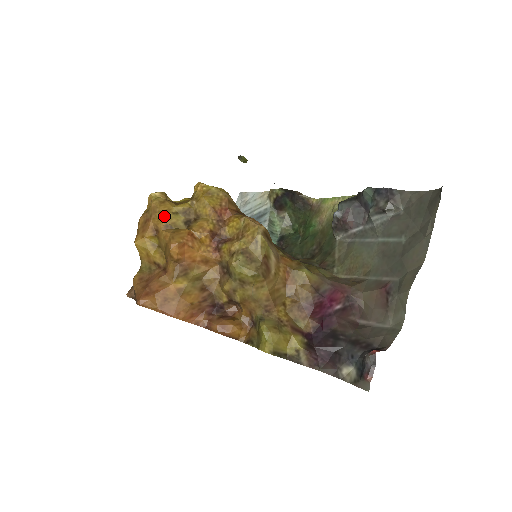
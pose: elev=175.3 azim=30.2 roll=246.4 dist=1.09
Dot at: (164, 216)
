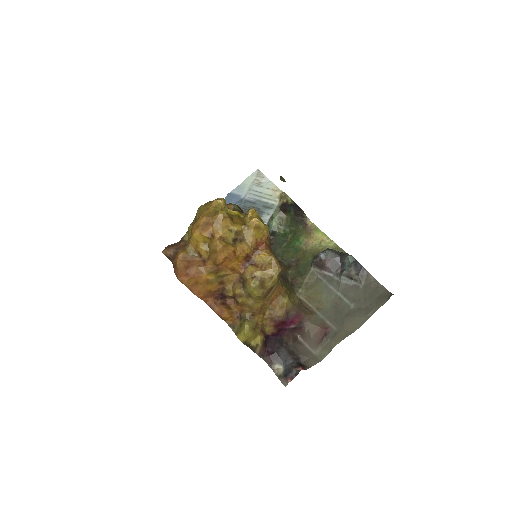
Dot at: (223, 230)
